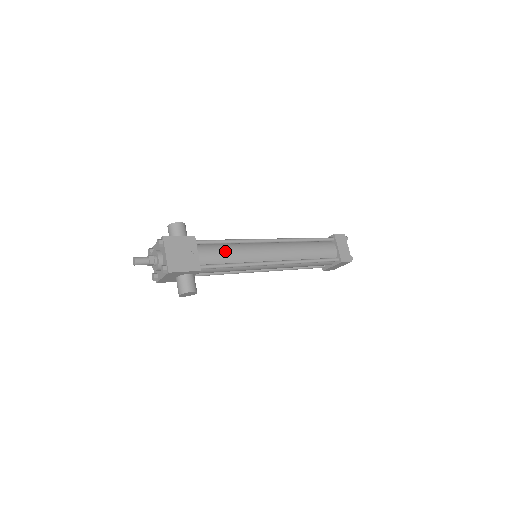
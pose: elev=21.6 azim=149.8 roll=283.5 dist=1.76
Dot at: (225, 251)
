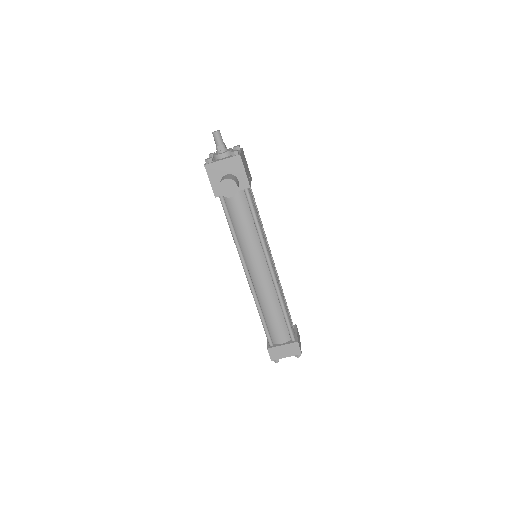
Dot at: (257, 212)
